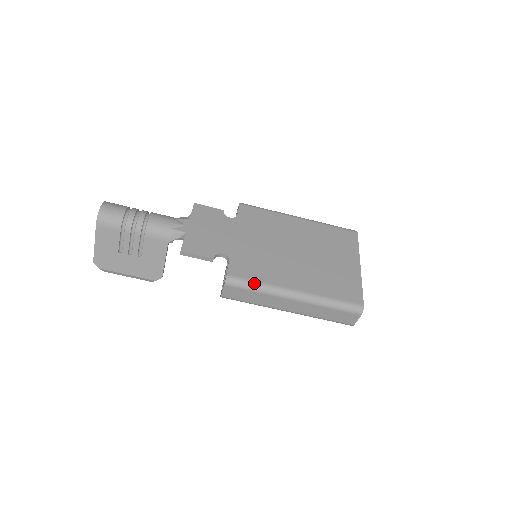
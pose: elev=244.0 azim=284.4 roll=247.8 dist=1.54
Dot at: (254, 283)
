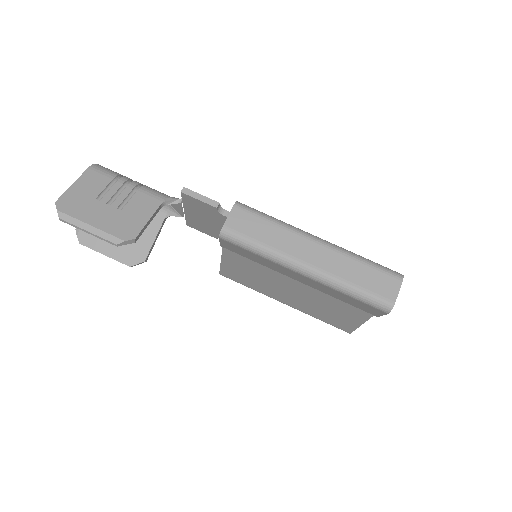
Dot at: occluded
